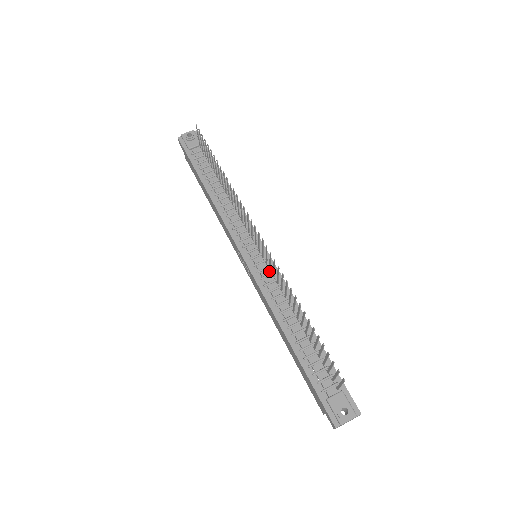
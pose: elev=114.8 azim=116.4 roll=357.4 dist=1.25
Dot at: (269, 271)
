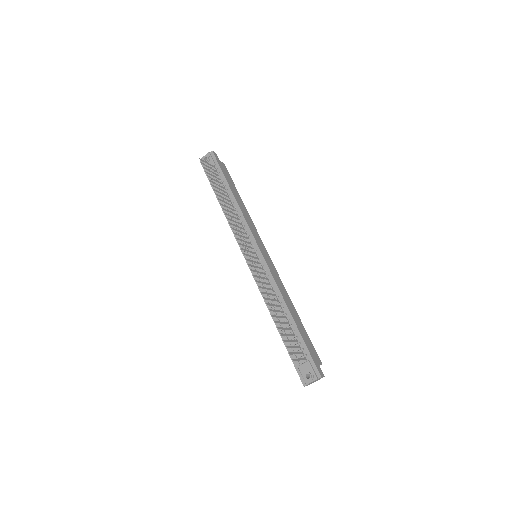
Dot at: (262, 269)
